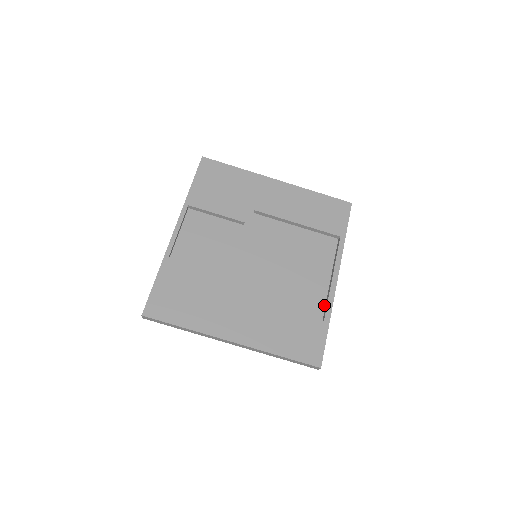
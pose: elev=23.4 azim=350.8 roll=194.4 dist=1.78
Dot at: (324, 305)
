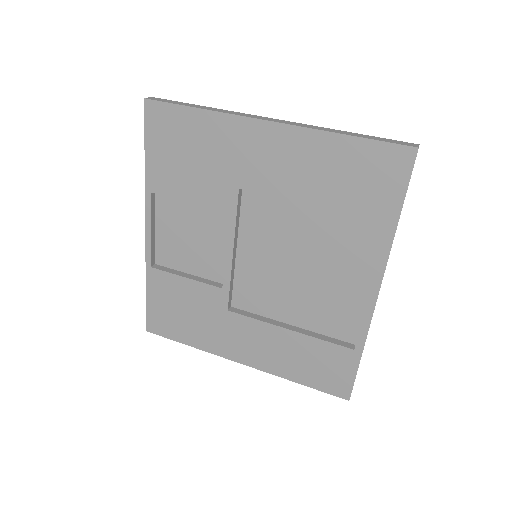
Dot at: (359, 324)
